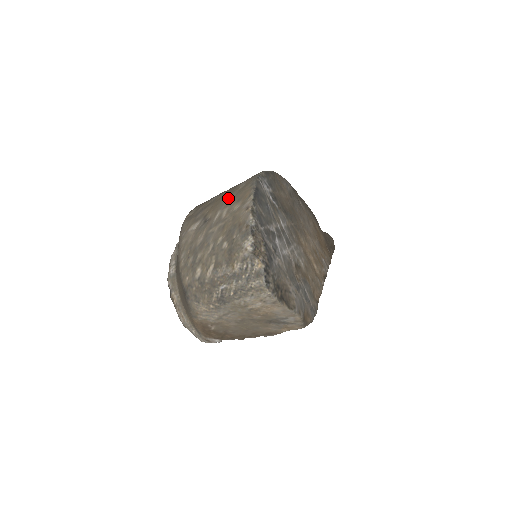
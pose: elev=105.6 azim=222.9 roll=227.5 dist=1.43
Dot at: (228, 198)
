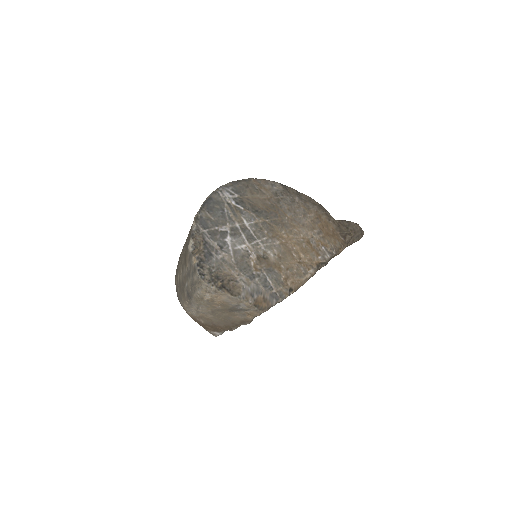
Dot at: occluded
